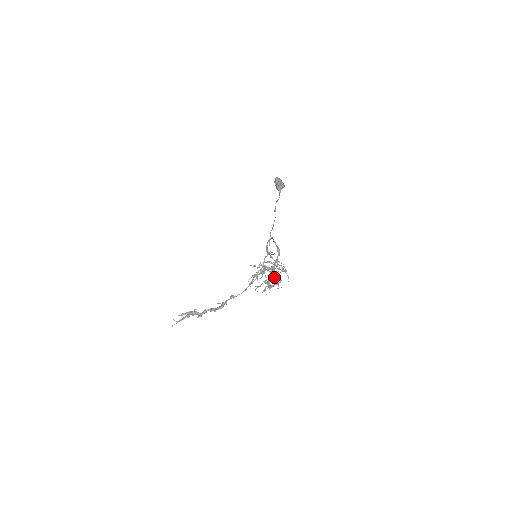
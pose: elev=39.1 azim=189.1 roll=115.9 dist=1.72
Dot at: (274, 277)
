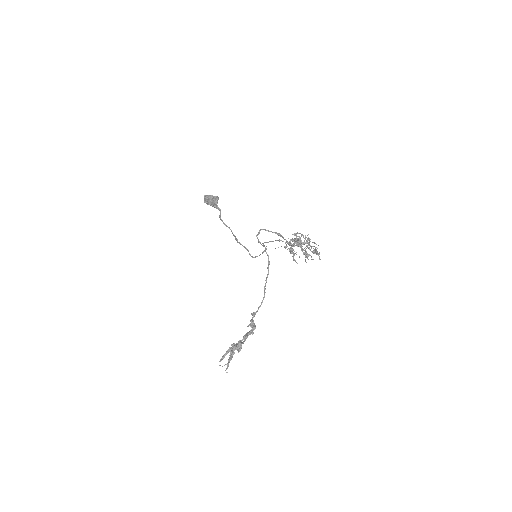
Dot at: occluded
